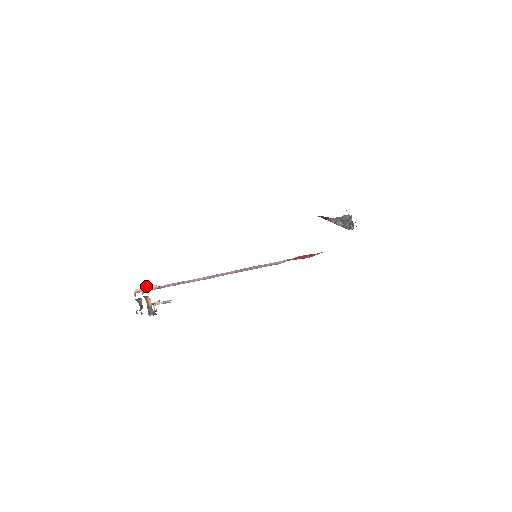
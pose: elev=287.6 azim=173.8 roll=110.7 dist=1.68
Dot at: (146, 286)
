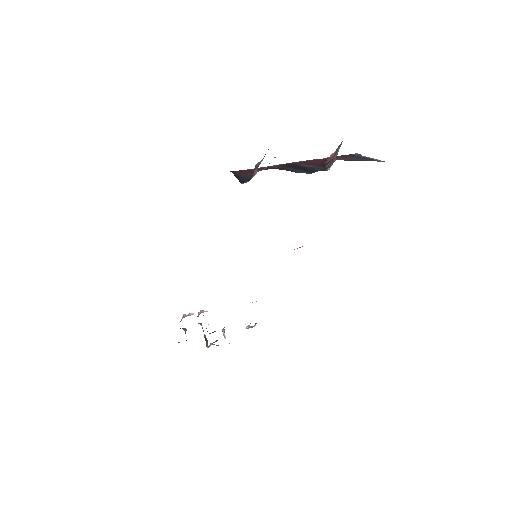
Dot at: occluded
